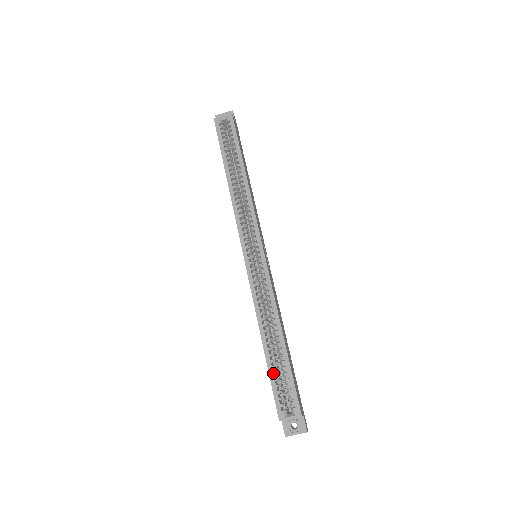
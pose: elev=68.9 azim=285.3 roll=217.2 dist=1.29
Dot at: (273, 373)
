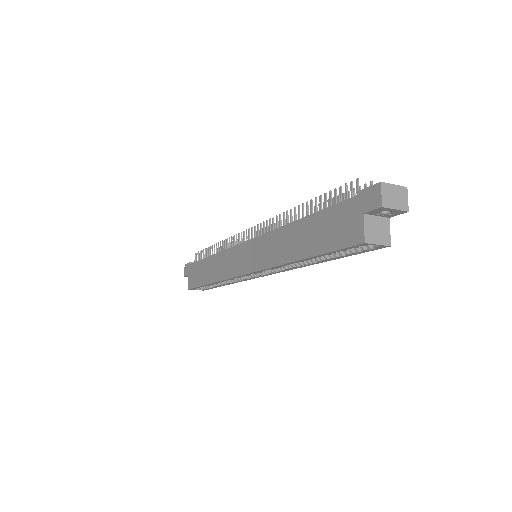
Dot at: occluded
